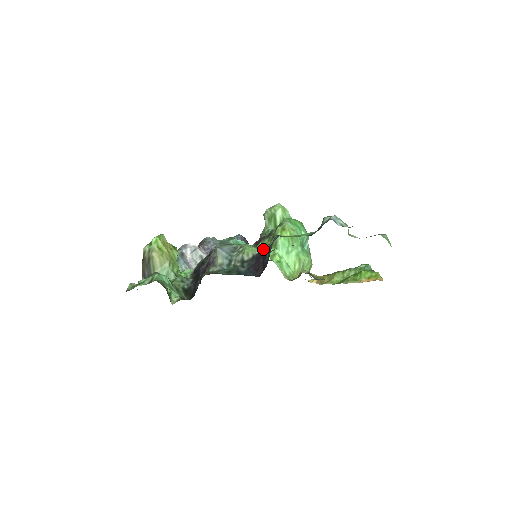
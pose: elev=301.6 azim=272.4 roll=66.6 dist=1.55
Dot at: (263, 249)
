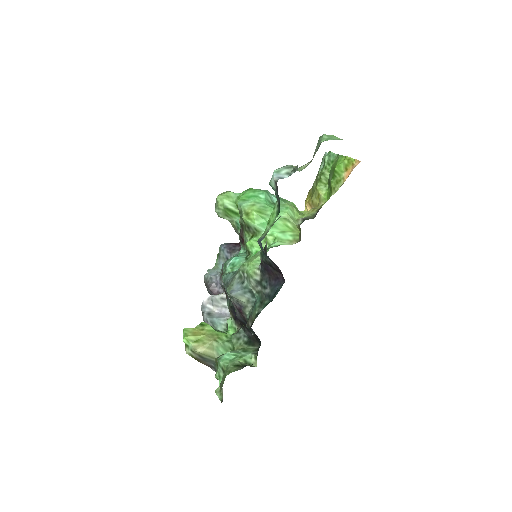
Dot at: (260, 258)
